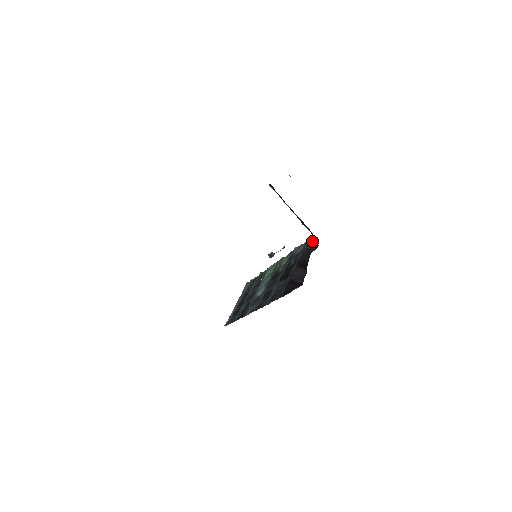
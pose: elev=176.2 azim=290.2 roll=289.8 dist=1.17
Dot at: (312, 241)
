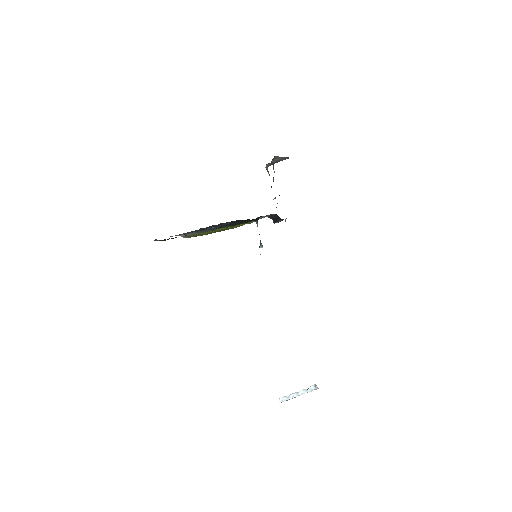
Dot at: occluded
